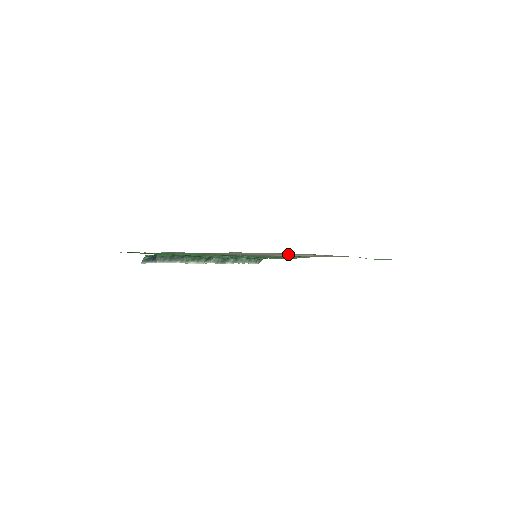
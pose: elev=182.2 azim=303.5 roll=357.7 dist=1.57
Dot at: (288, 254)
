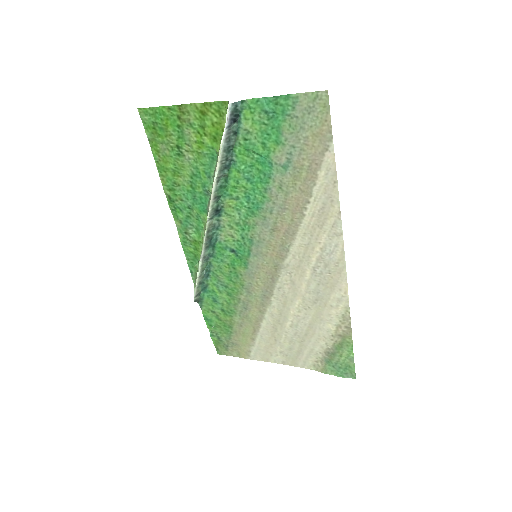
Dot at: (289, 279)
